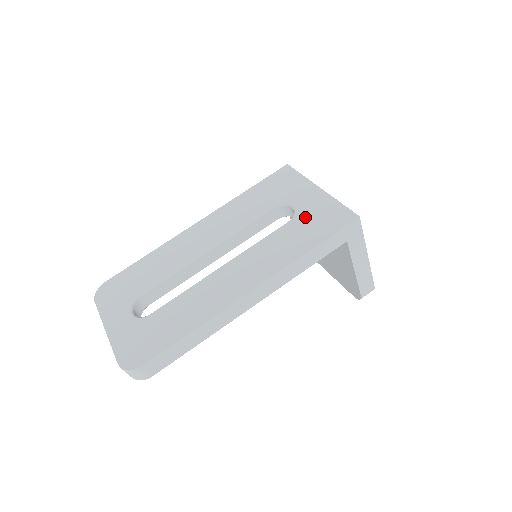
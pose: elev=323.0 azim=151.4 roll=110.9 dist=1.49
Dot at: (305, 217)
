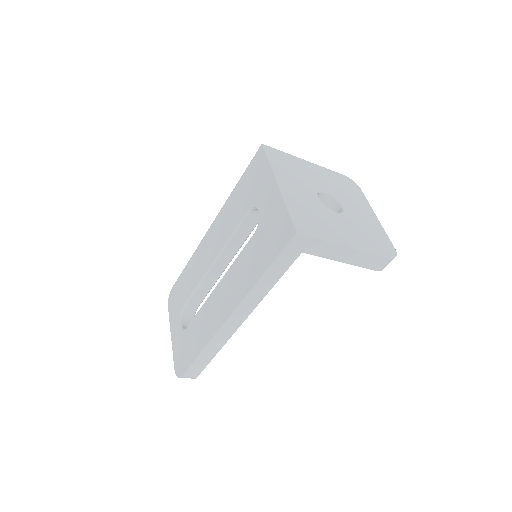
Dot at: (263, 229)
